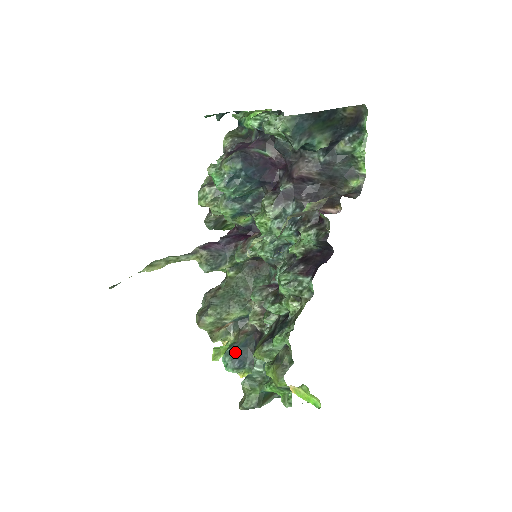
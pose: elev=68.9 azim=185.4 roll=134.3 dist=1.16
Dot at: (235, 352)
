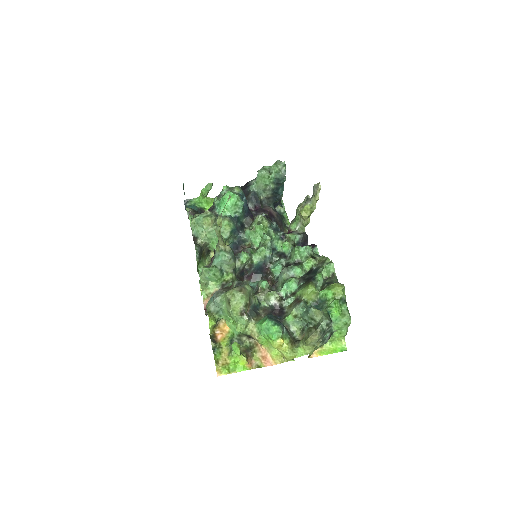
Dot at: (273, 317)
